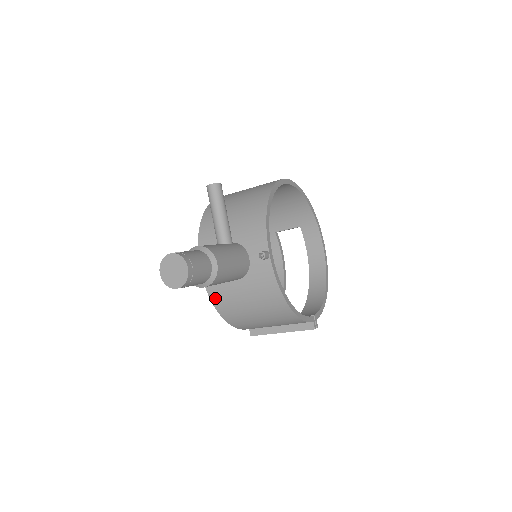
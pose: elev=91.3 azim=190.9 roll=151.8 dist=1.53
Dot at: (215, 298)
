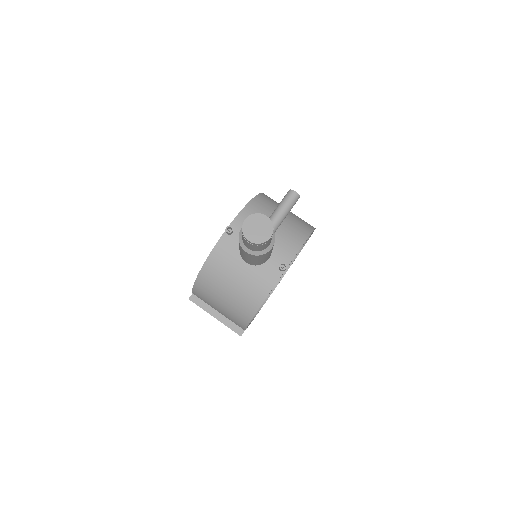
Dot at: (214, 257)
